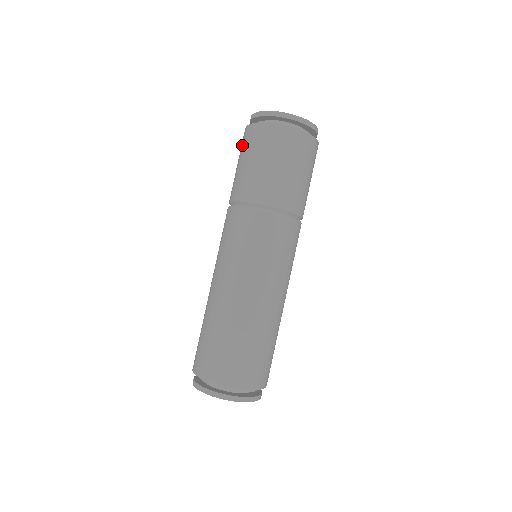
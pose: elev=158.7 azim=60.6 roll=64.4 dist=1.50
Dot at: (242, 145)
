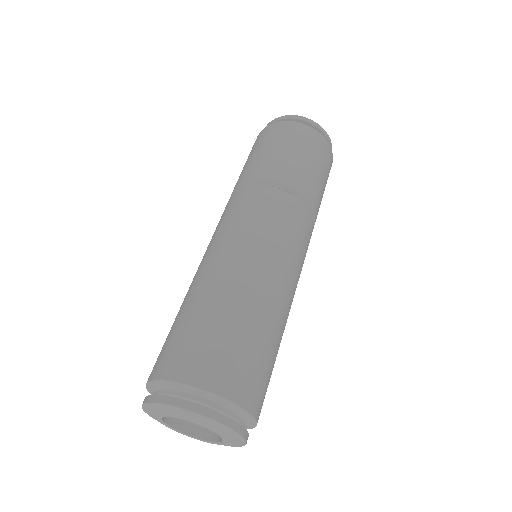
Dot at: (256, 143)
